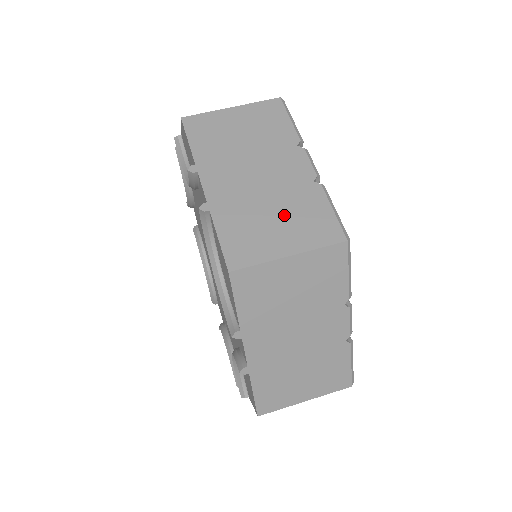
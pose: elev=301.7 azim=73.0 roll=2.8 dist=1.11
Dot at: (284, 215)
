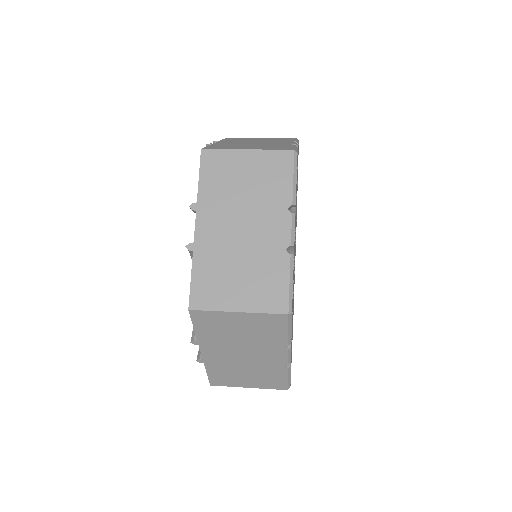
Dot at: (248, 274)
